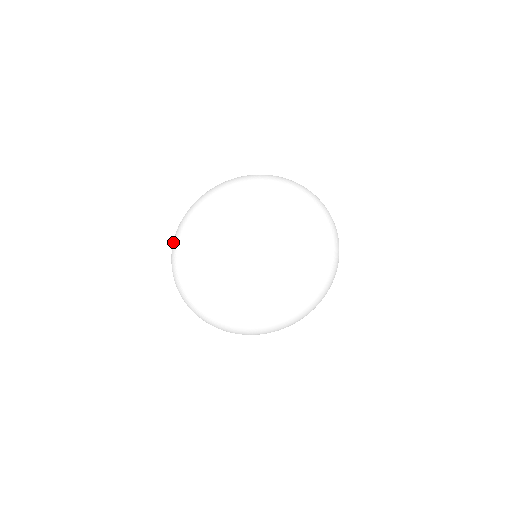
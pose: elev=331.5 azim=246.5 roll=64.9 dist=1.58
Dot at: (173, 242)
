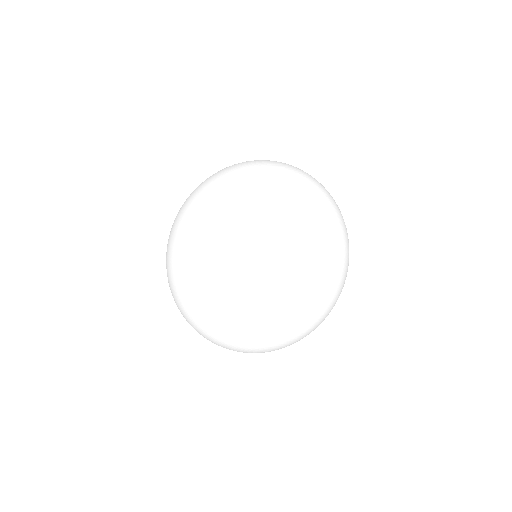
Dot at: (218, 342)
